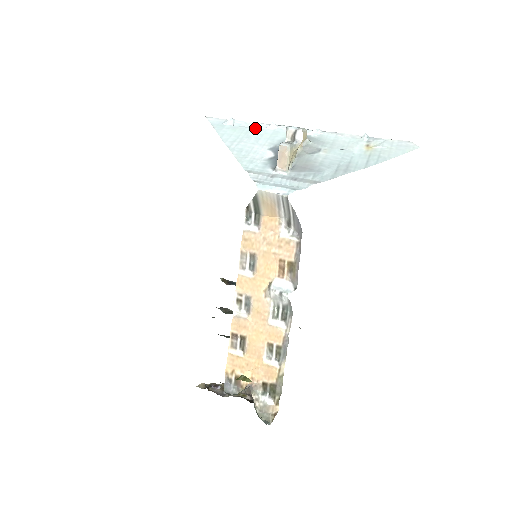
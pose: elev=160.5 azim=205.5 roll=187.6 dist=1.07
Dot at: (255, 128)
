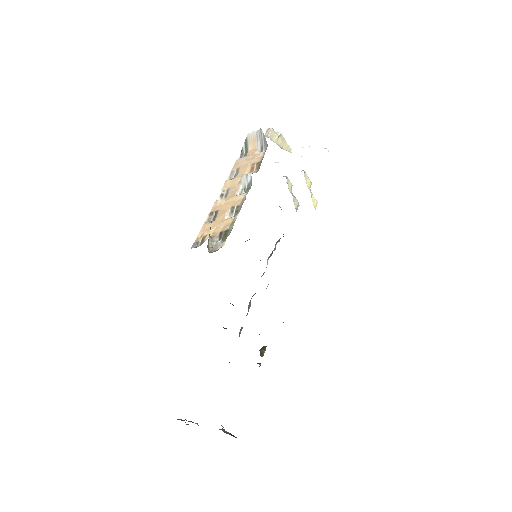
Dot at: occluded
